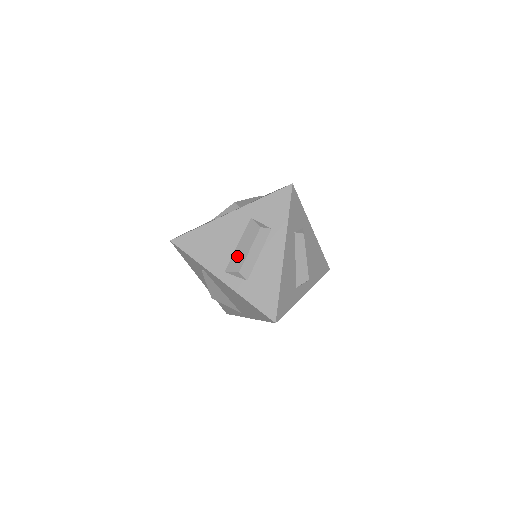
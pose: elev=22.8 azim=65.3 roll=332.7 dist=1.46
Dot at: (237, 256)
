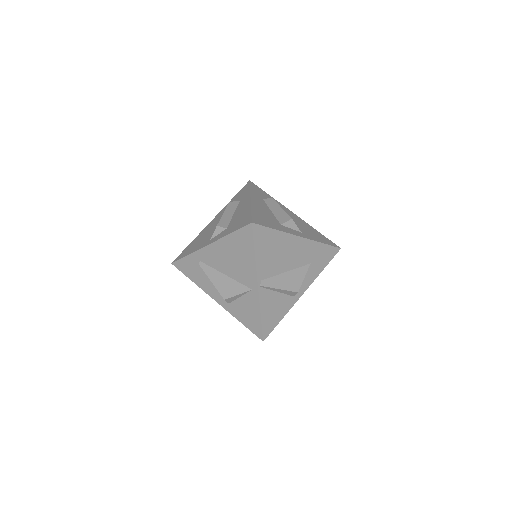
Dot at: occluded
